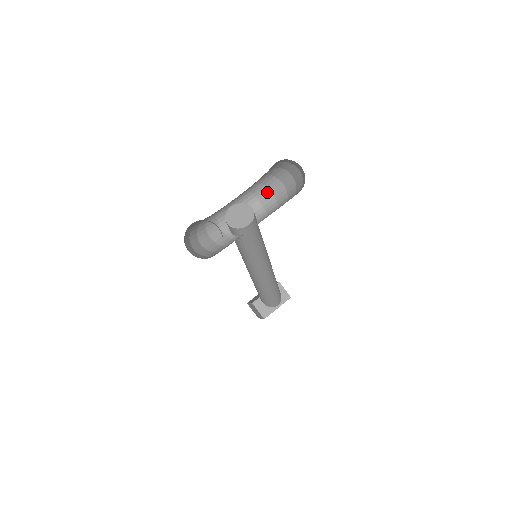
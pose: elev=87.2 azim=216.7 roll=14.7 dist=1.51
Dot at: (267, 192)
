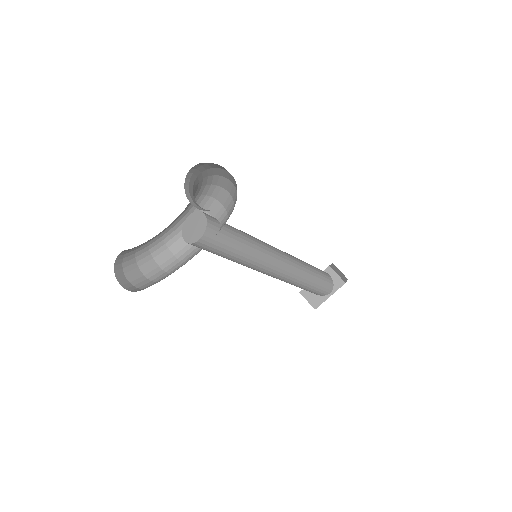
Dot at: (224, 192)
